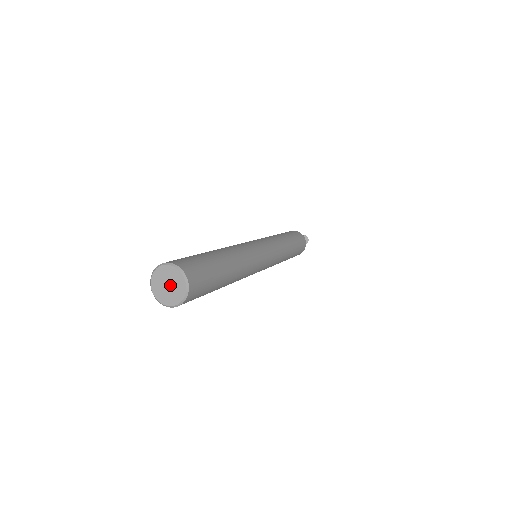
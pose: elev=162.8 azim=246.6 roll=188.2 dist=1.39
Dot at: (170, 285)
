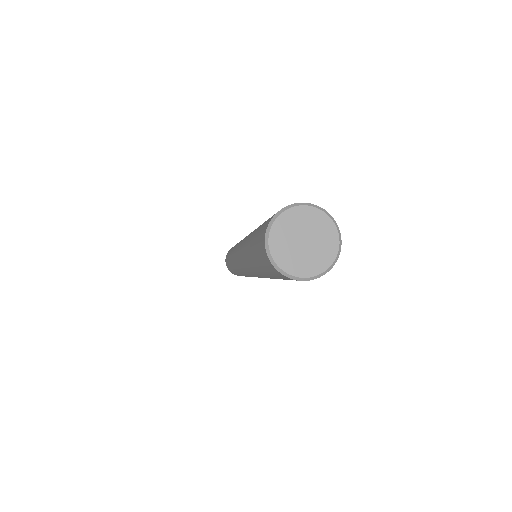
Dot at: (308, 239)
